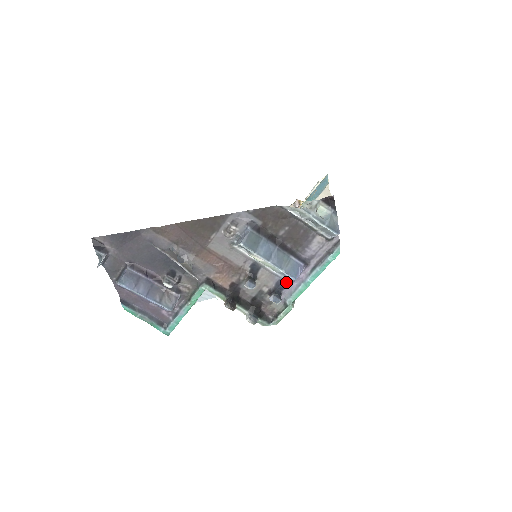
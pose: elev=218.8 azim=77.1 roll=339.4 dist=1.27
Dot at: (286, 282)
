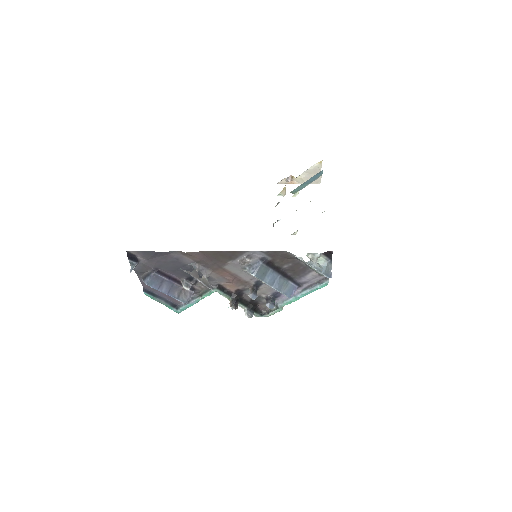
Dot at: occluded
